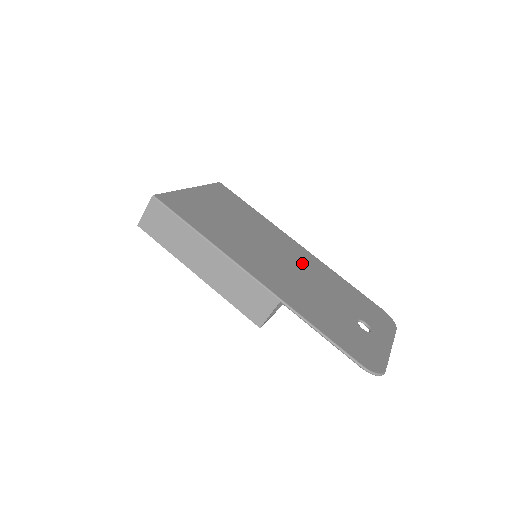
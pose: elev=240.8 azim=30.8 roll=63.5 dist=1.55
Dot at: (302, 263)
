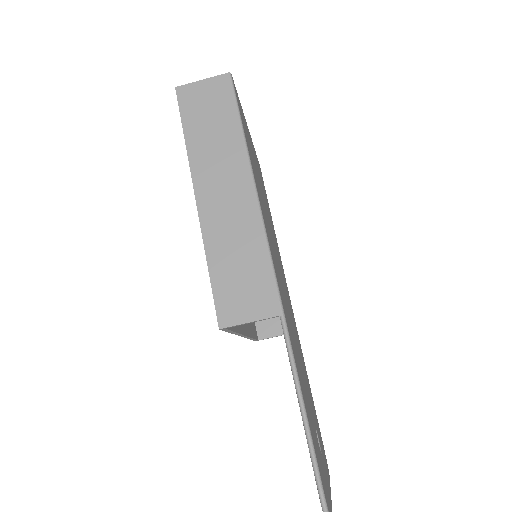
Dot at: occluded
